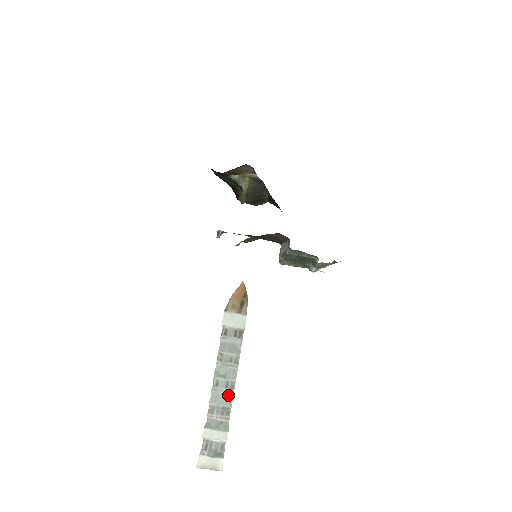
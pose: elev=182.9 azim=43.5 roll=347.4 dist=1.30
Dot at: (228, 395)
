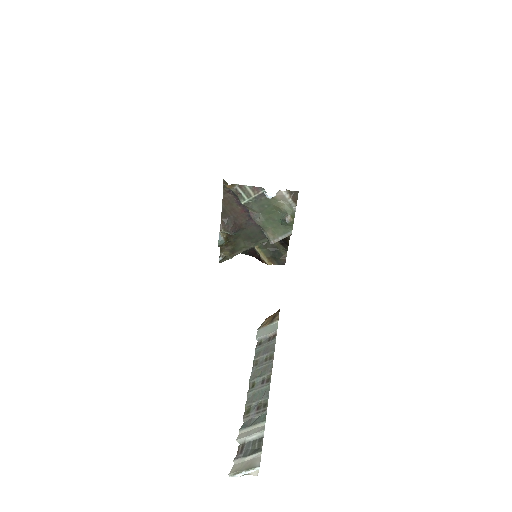
Dot at: (264, 389)
